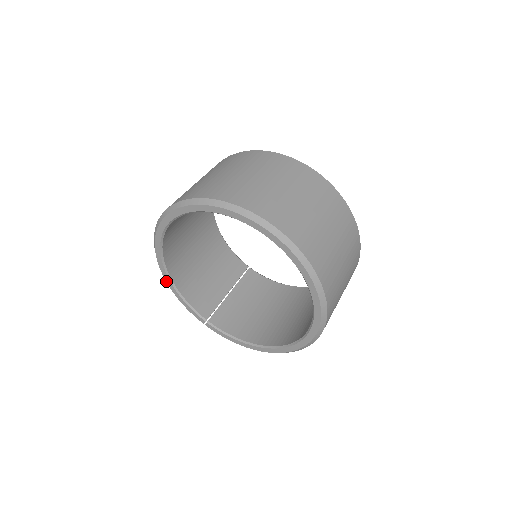
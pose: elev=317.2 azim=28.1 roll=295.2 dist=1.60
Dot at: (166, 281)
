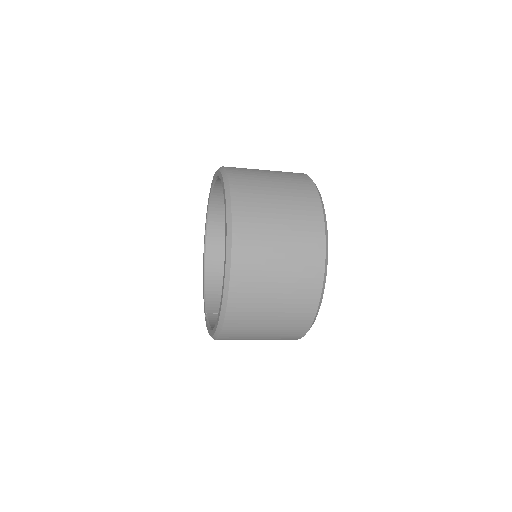
Dot at: (203, 275)
